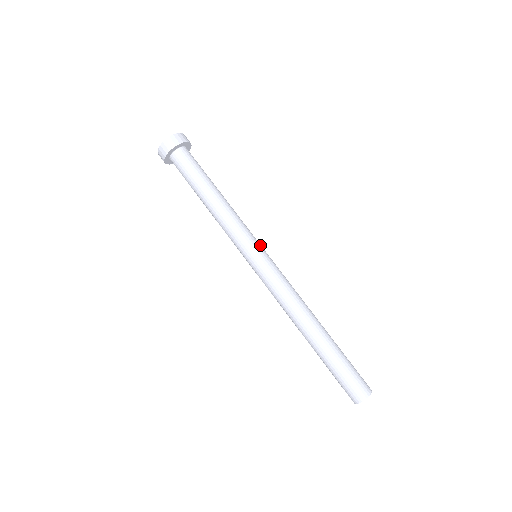
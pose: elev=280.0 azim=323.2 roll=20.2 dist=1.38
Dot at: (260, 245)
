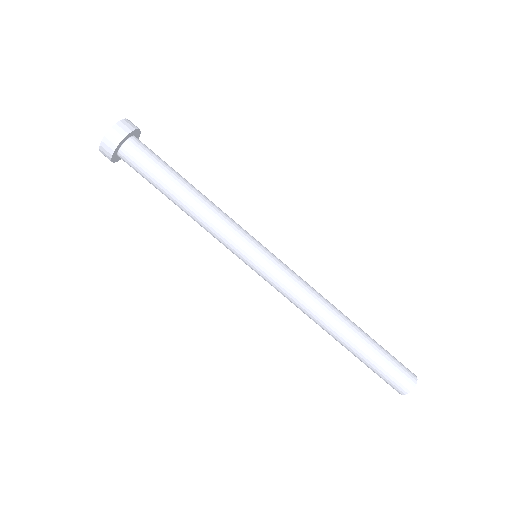
Dot at: (255, 247)
